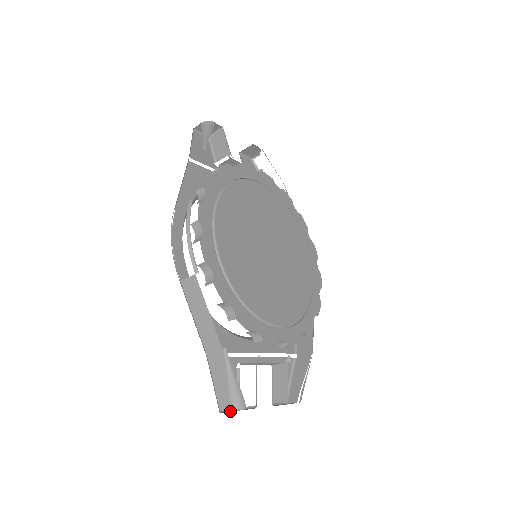
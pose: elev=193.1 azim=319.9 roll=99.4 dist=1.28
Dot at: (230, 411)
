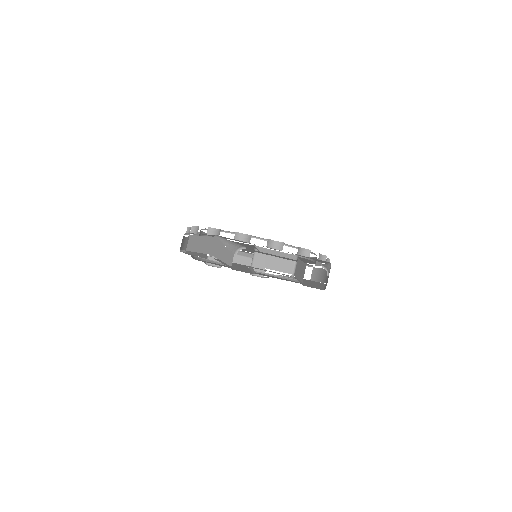
Dot at: occluded
